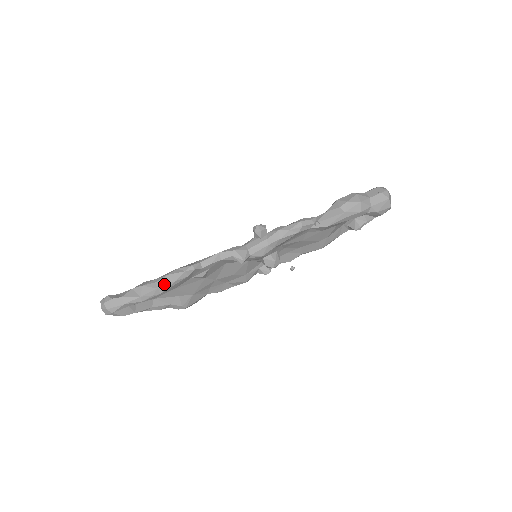
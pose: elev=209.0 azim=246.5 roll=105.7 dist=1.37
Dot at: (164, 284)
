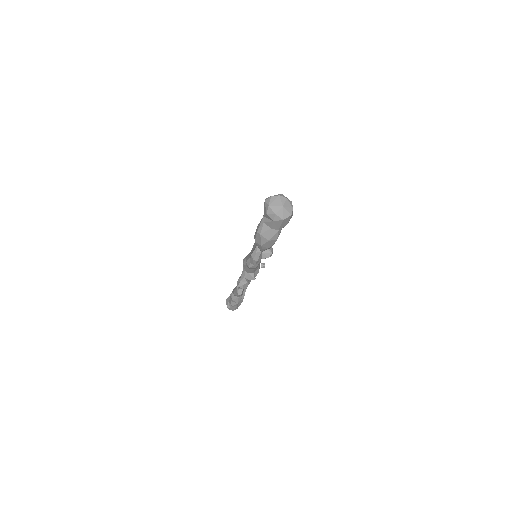
Dot at: occluded
